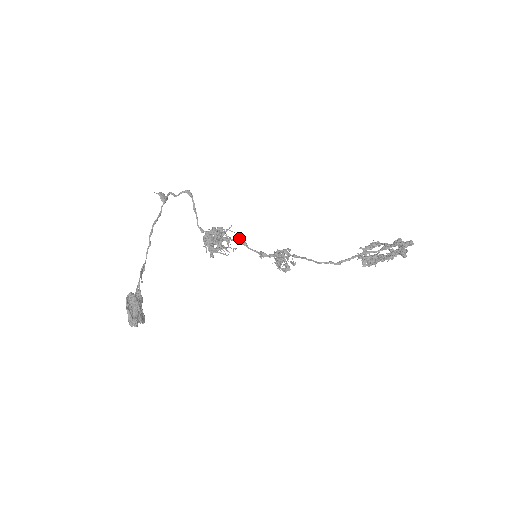
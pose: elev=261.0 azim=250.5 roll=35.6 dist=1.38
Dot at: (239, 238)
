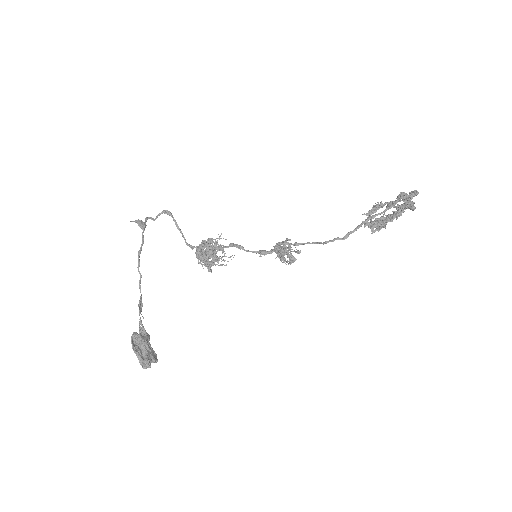
Dot at: (233, 243)
